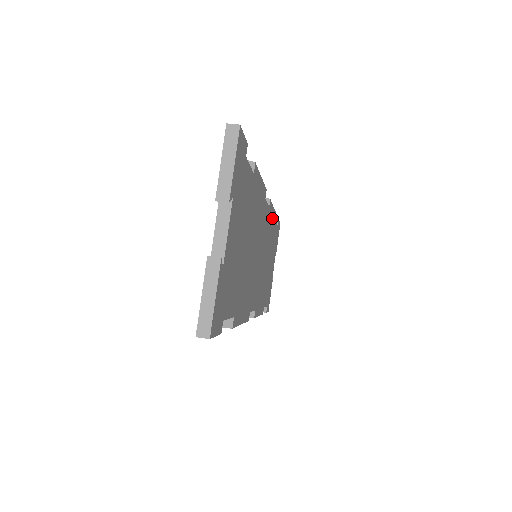
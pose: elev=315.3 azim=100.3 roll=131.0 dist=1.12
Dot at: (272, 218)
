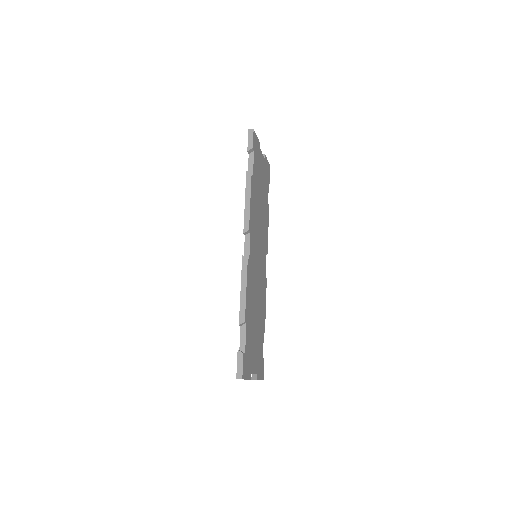
Dot at: (264, 306)
